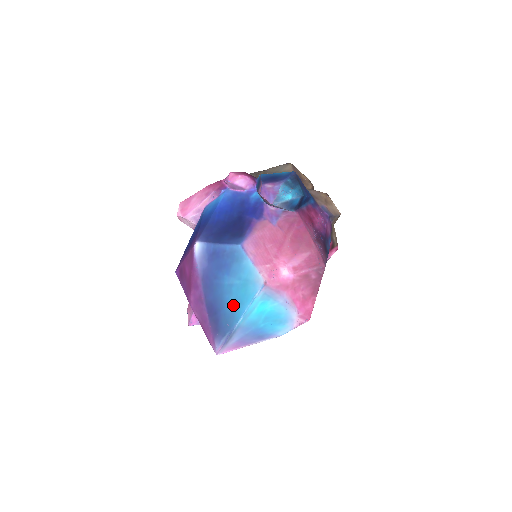
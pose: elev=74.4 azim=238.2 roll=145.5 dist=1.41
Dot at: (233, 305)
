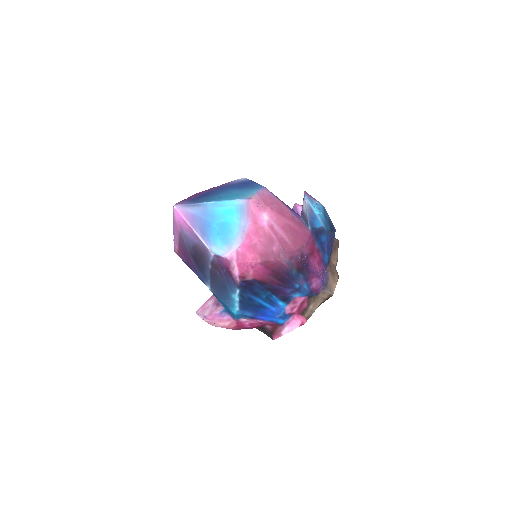
Dot at: (219, 197)
